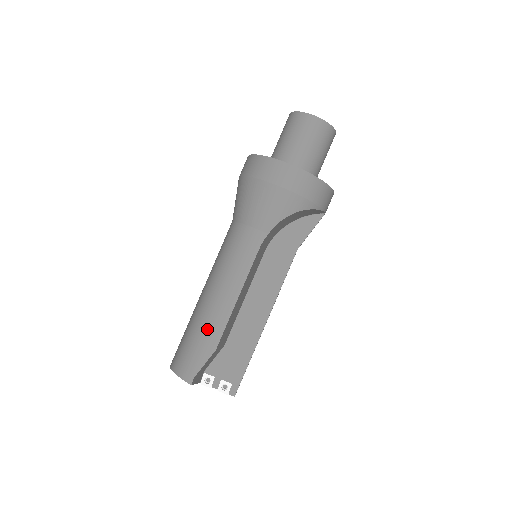
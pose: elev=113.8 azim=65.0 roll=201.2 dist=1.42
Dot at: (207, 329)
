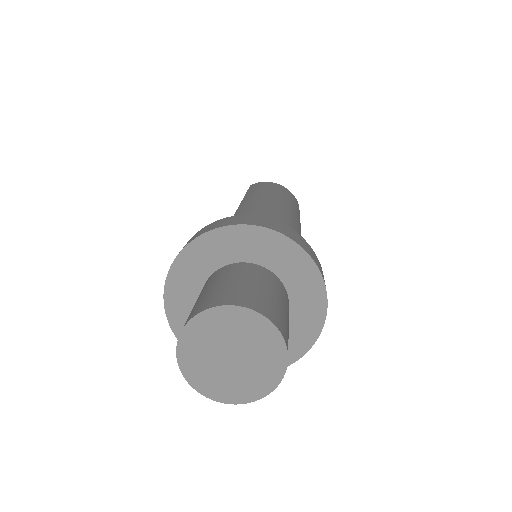
Dot at: occluded
